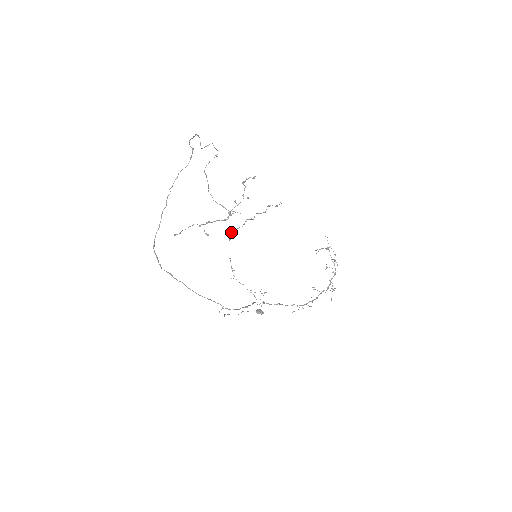
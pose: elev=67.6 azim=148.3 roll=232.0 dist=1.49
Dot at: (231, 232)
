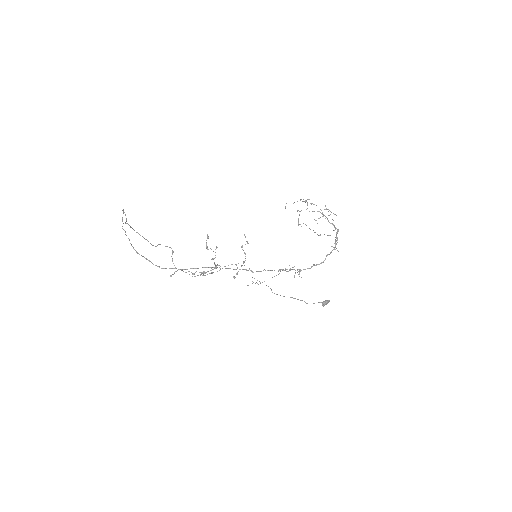
Dot at: occluded
